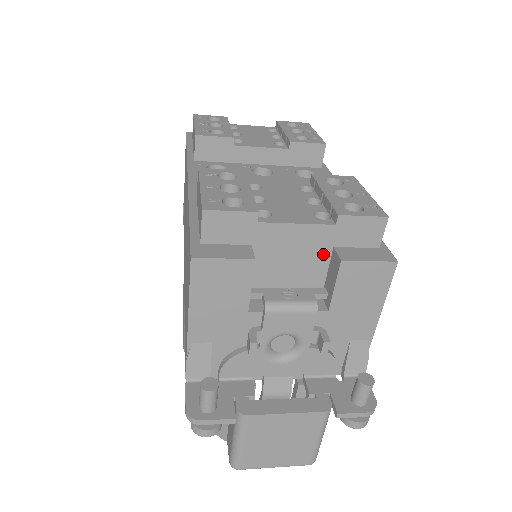
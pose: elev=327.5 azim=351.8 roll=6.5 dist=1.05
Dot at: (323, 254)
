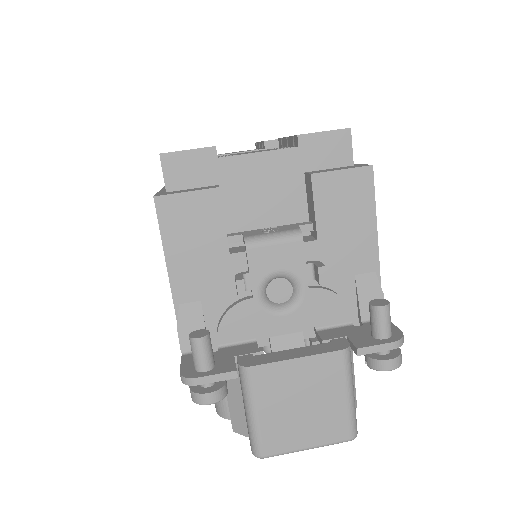
Dot at: (296, 183)
